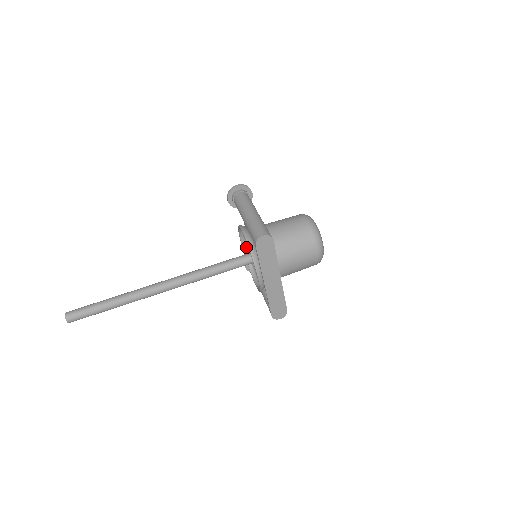
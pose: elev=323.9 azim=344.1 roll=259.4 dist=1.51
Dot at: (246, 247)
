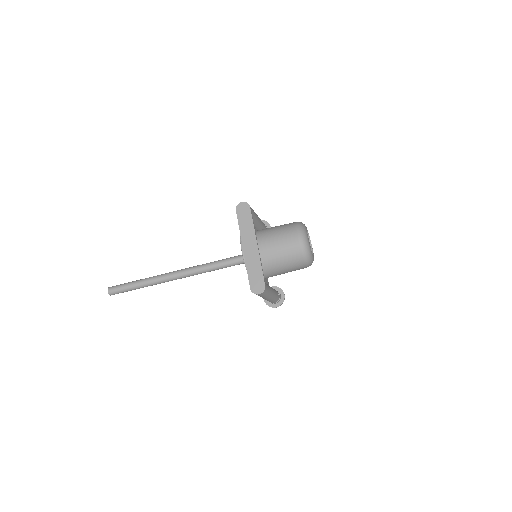
Dot at: occluded
